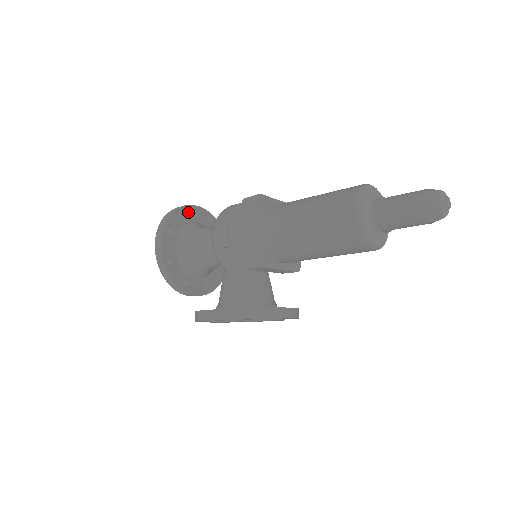
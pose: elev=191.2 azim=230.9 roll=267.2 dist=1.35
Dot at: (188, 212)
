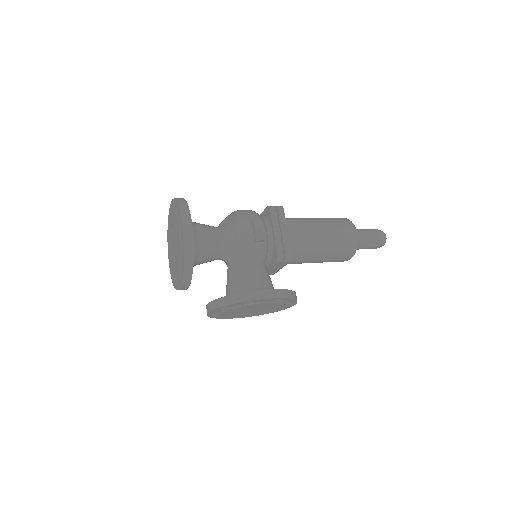
Dot at: occluded
